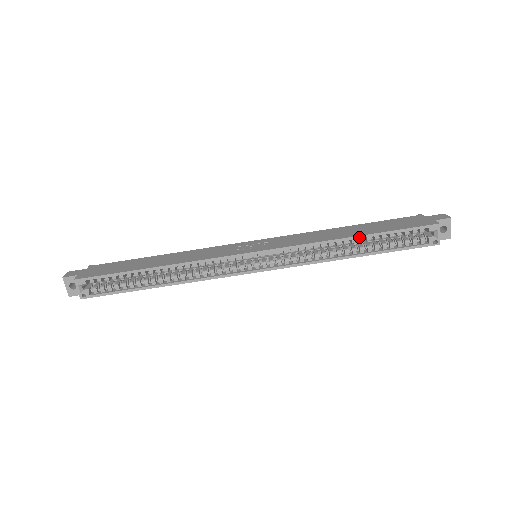
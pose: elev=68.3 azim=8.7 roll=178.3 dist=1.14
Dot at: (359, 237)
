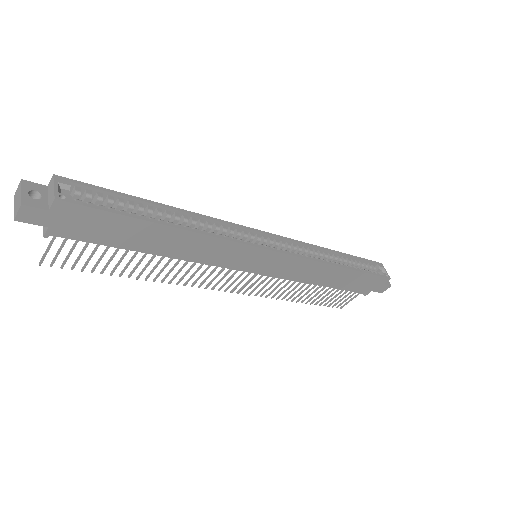
Dot at: (339, 252)
